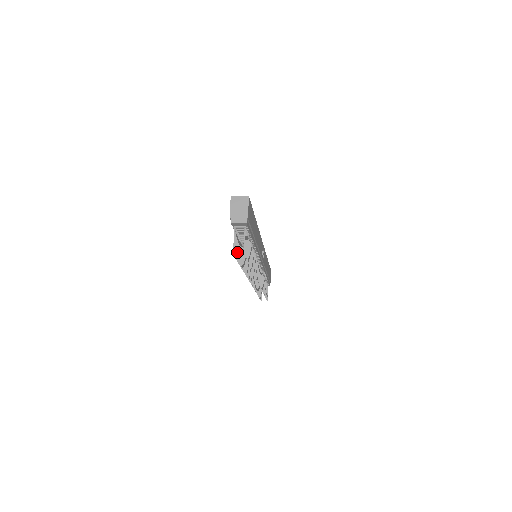
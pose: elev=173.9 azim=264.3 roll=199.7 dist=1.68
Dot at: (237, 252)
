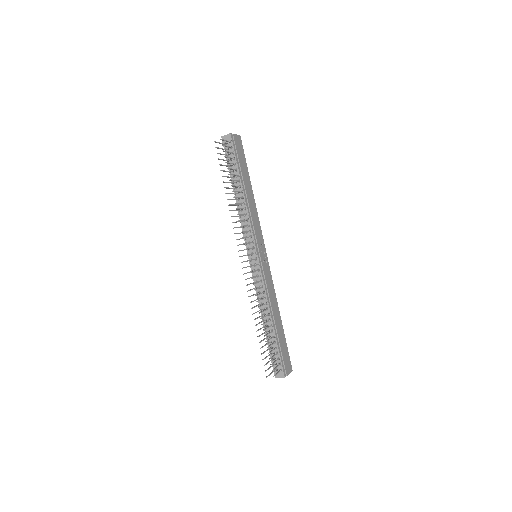
Dot at: (221, 159)
